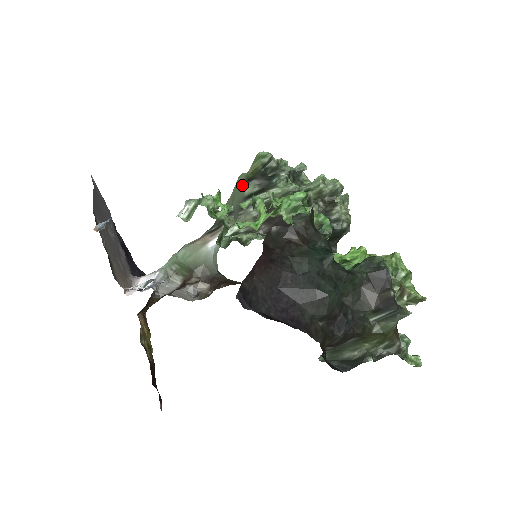
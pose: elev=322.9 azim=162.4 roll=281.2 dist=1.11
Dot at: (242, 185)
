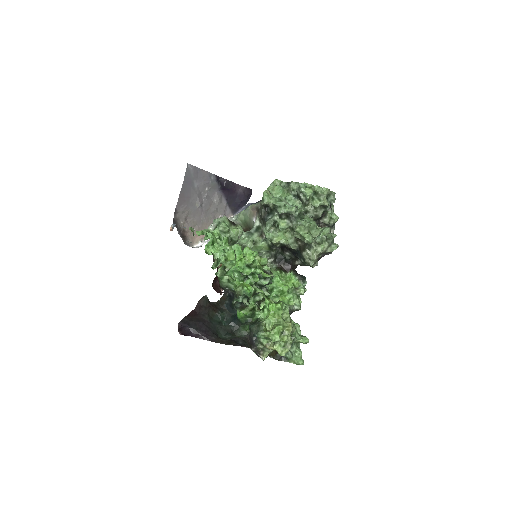
Dot at: occluded
